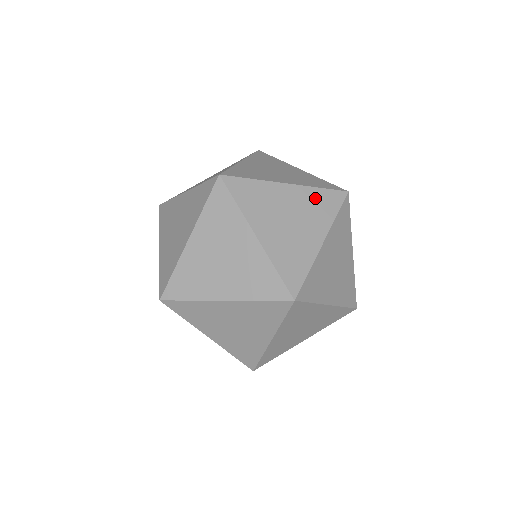
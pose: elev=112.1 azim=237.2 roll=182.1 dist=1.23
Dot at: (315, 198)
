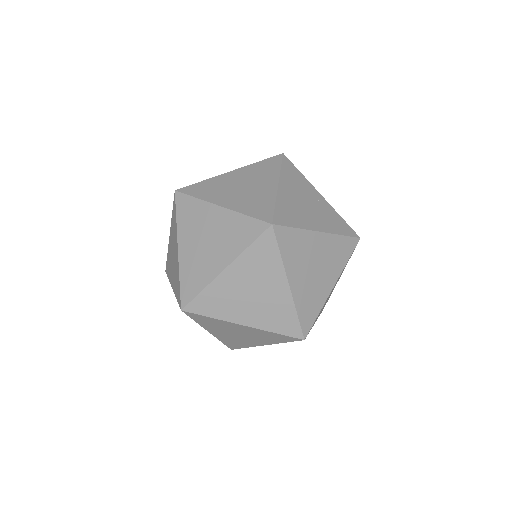
Dot at: (237, 225)
